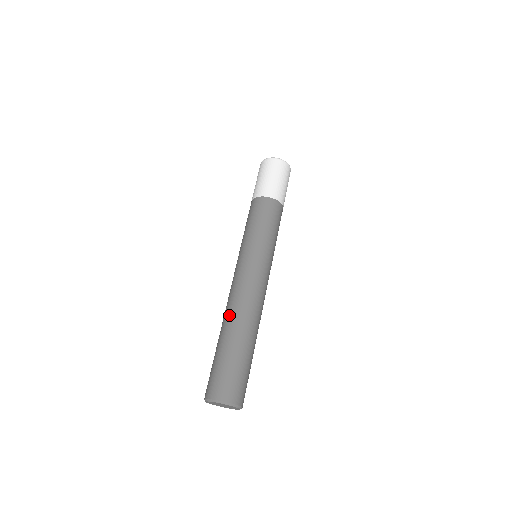
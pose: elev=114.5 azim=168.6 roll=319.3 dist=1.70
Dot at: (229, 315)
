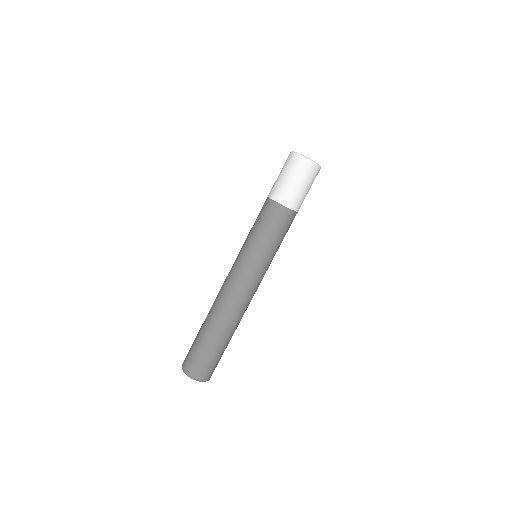
Dot at: (215, 311)
